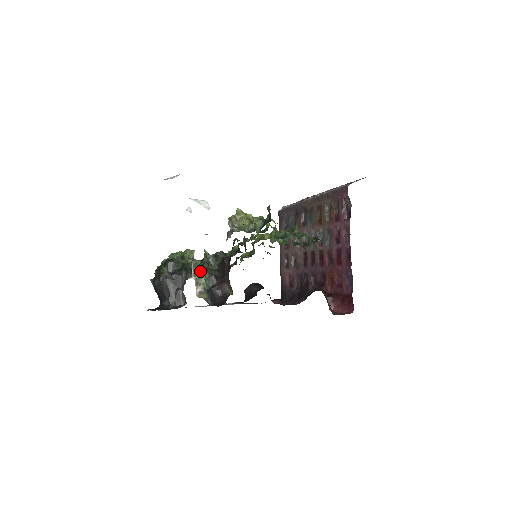
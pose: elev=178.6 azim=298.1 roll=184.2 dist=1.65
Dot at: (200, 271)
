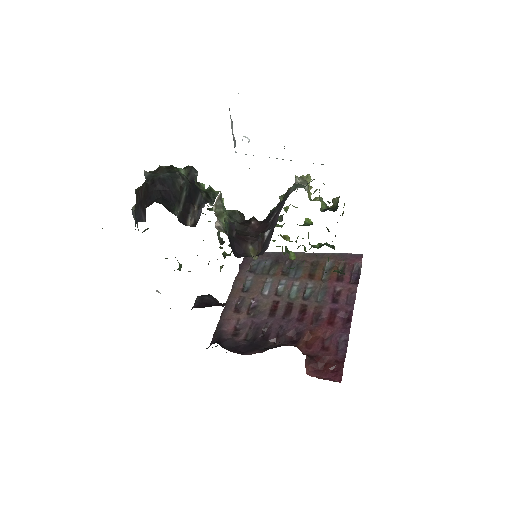
Dot at: occluded
